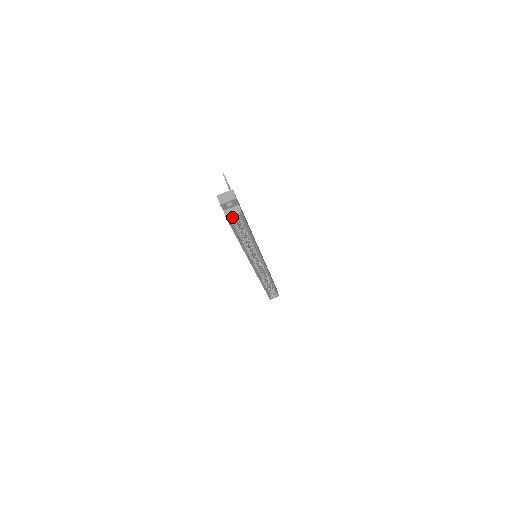
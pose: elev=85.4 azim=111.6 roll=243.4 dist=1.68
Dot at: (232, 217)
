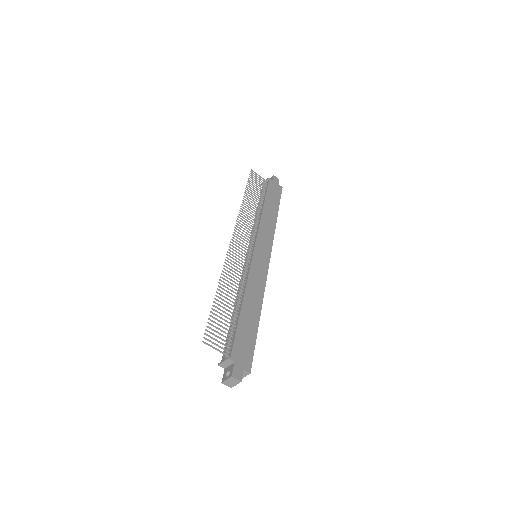
Dot at: occluded
